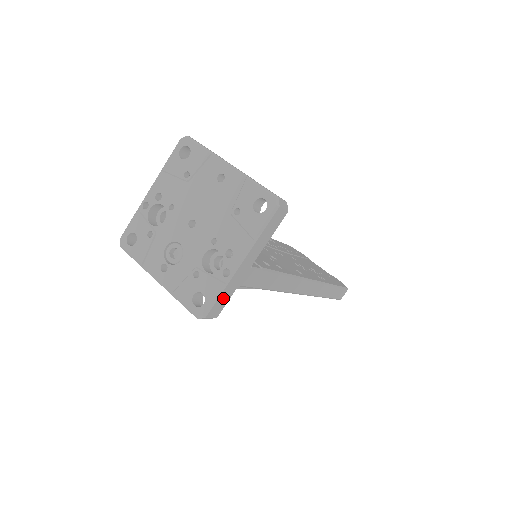
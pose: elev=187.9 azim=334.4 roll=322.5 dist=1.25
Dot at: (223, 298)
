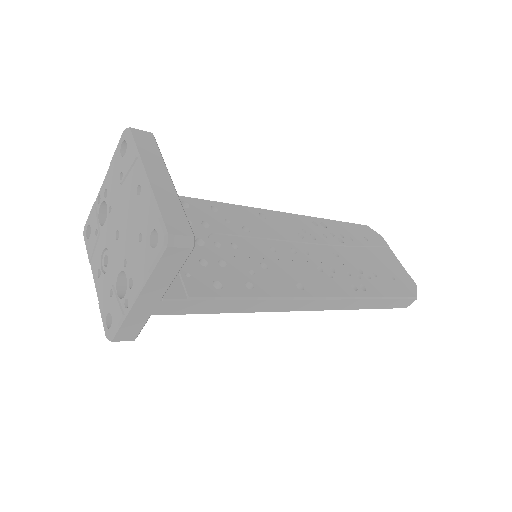
Dot at: (130, 326)
